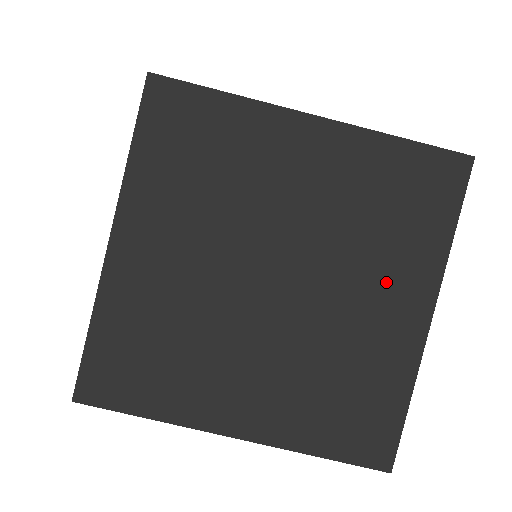
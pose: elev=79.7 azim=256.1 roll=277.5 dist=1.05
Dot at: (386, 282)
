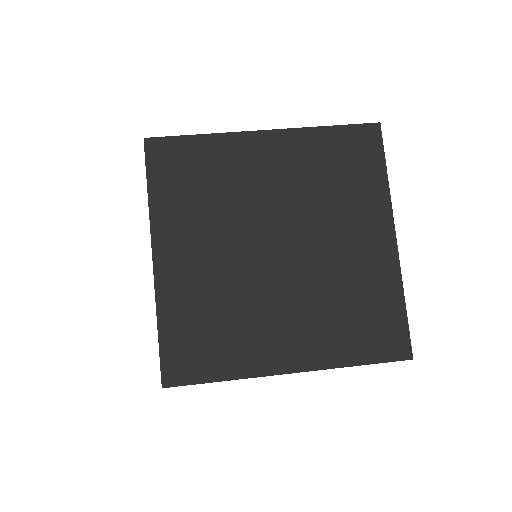
Dot at: (355, 224)
